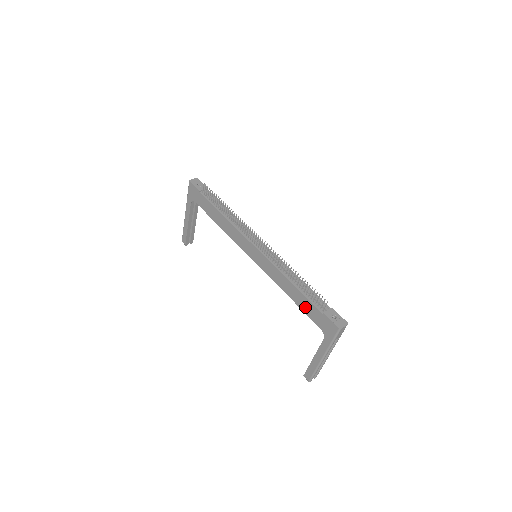
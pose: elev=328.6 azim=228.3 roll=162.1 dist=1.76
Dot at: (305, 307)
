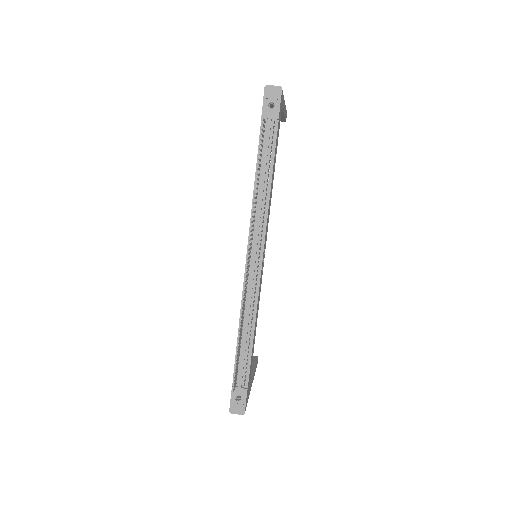
Dot at: occluded
